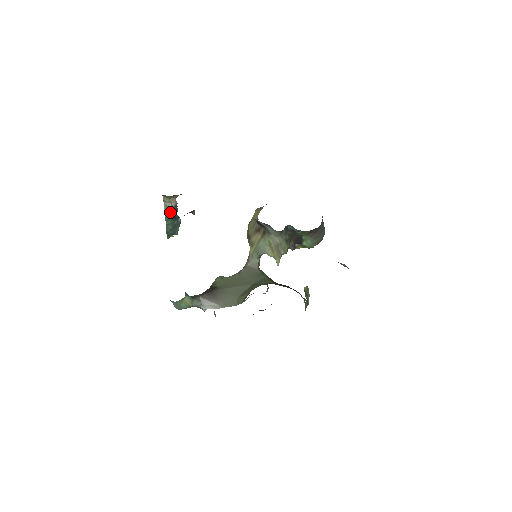
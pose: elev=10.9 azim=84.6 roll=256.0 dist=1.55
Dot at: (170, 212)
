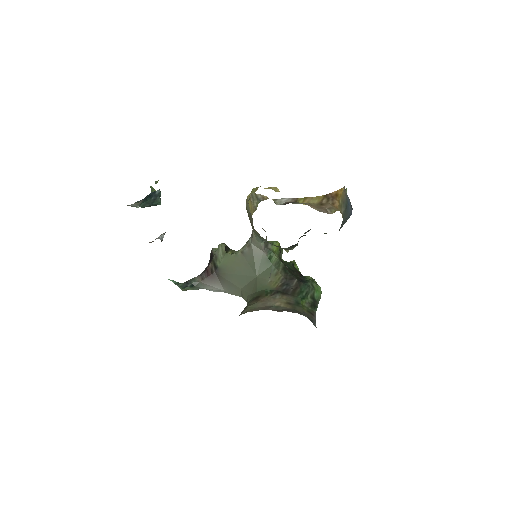
Dot at: (140, 200)
